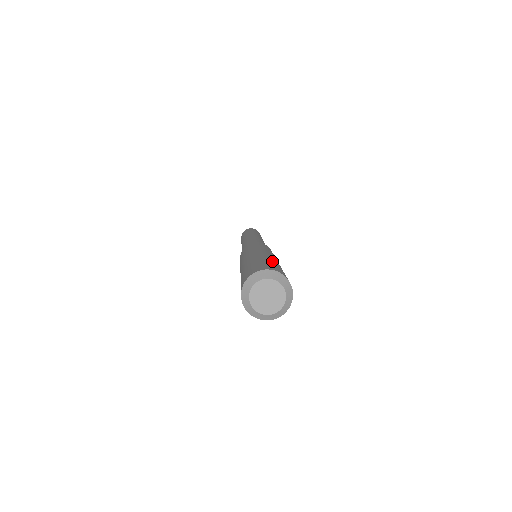
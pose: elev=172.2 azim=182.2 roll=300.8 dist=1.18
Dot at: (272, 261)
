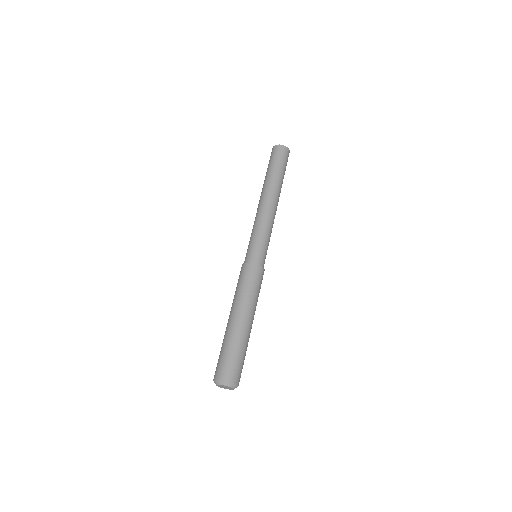
Dot at: (230, 347)
